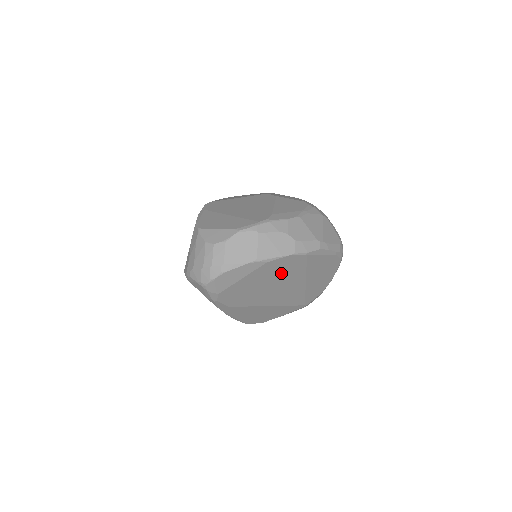
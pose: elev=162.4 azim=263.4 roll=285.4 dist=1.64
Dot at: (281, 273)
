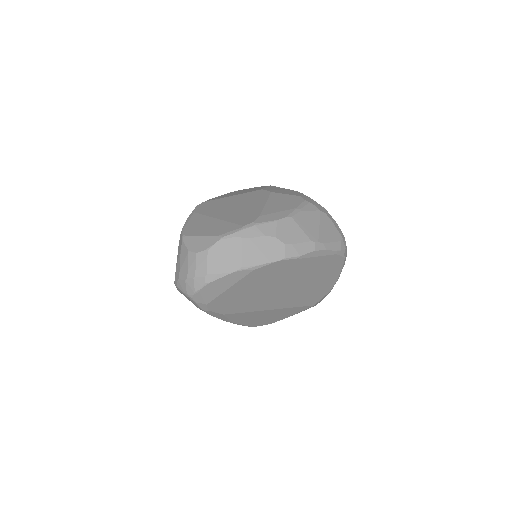
Dot at: (274, 278)
